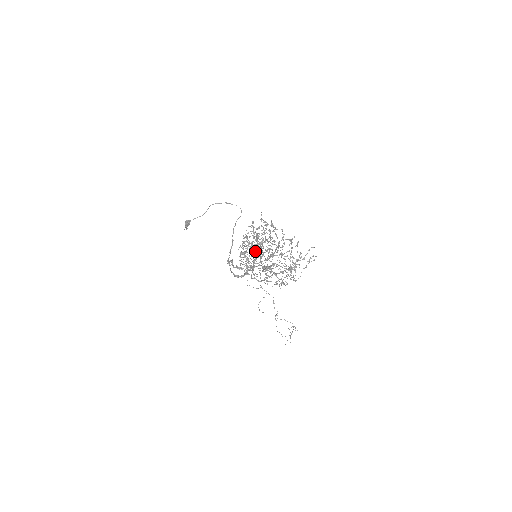
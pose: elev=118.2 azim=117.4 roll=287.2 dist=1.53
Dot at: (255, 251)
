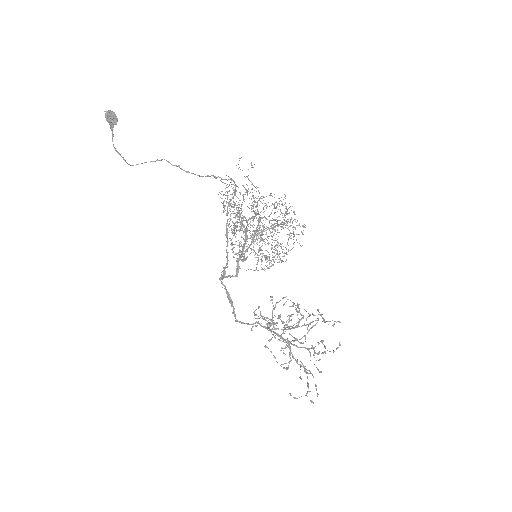
Dot at: (268, 324)
